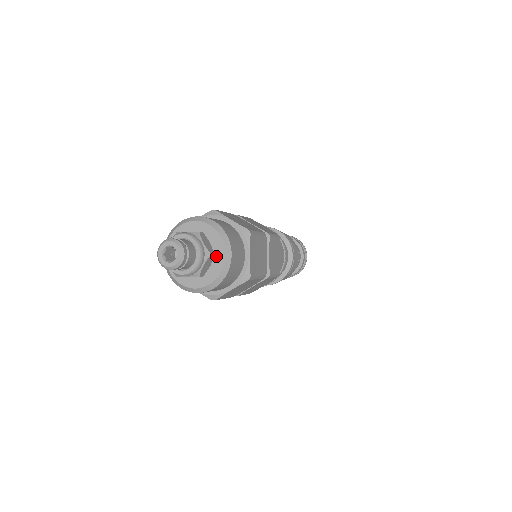
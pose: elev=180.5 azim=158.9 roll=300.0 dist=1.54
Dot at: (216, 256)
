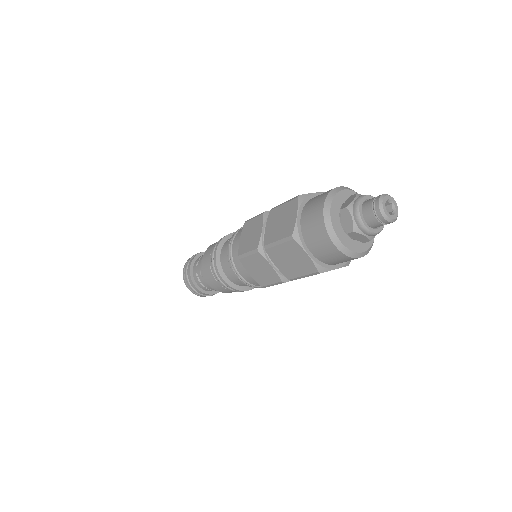
Dot at: occluded
